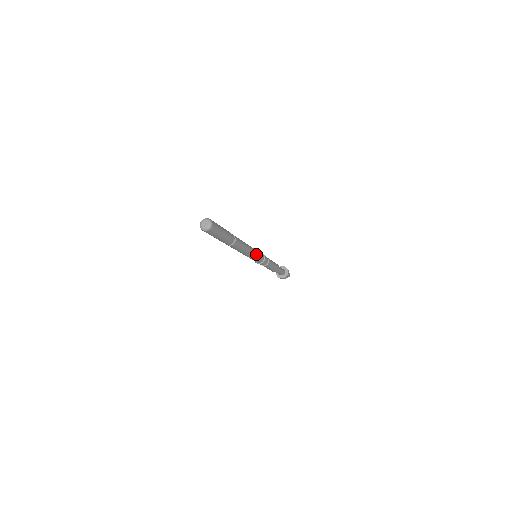
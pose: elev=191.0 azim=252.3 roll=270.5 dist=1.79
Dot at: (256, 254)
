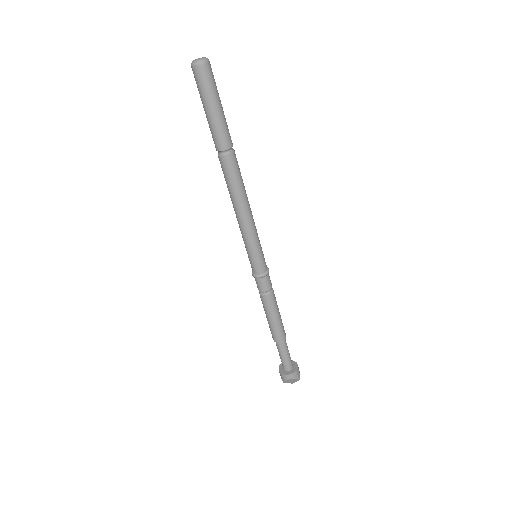
Dot at: (257, 237)
